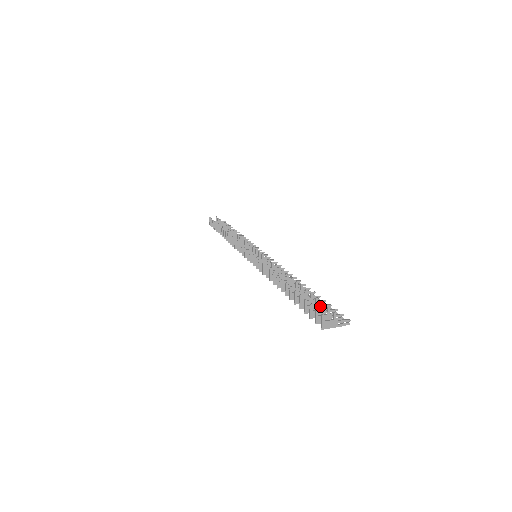
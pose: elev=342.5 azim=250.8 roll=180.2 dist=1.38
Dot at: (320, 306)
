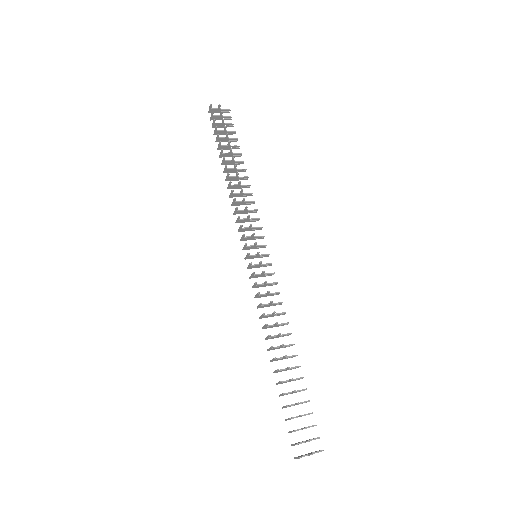
Dot at: occluded
